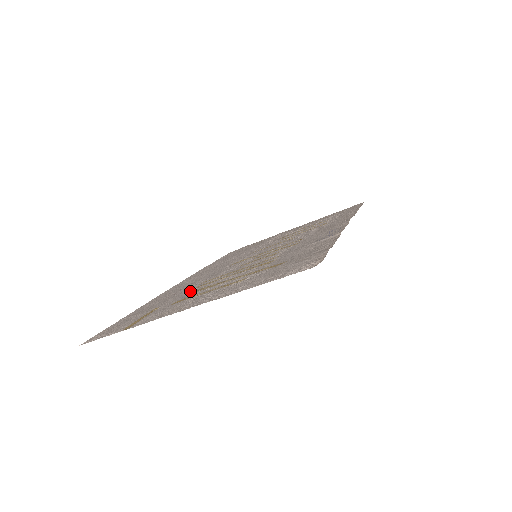
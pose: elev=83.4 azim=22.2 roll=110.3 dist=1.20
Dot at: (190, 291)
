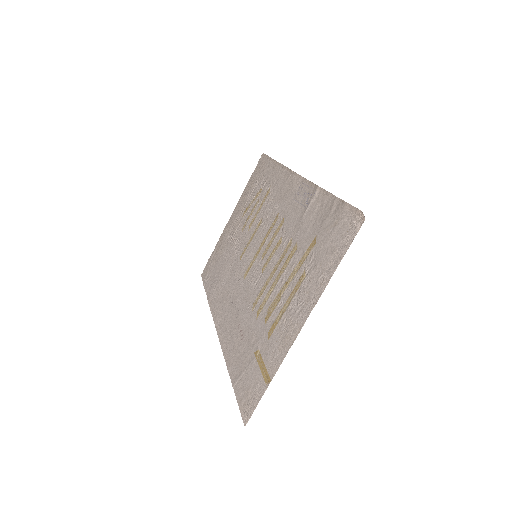
Dot at: (259, 320)
